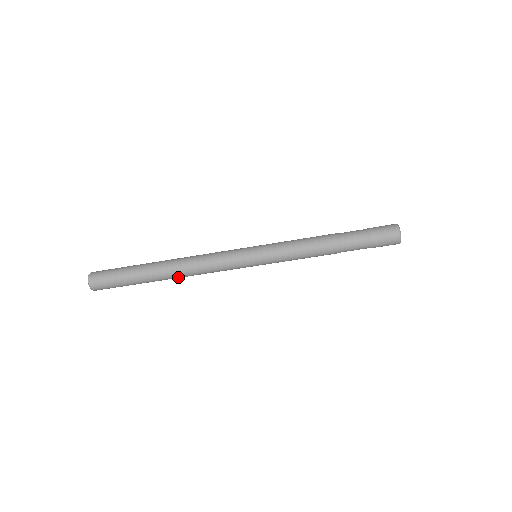
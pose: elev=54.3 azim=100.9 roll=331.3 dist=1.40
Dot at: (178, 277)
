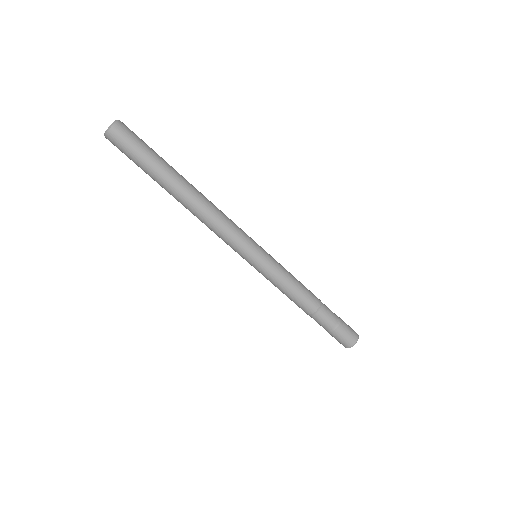
Dot at: (187, 206)
